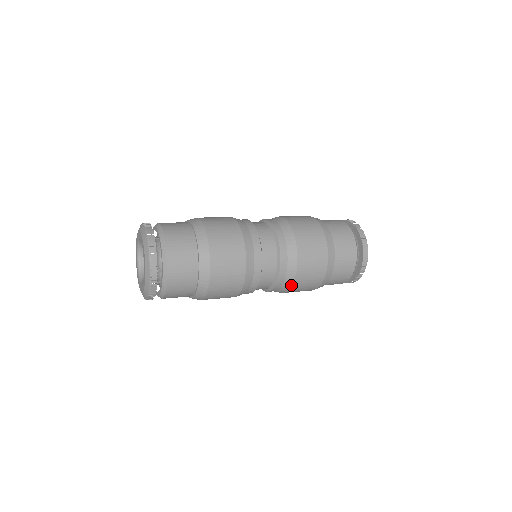
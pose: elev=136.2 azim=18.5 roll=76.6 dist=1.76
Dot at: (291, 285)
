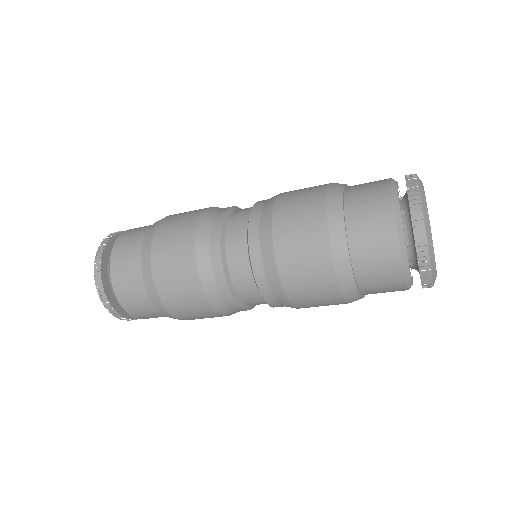
Dot at: (286, 297)
